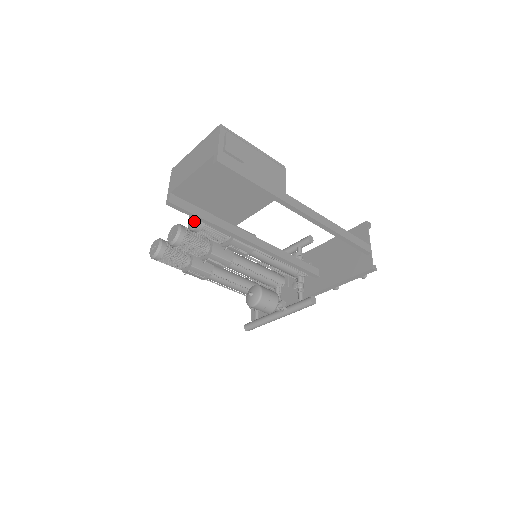
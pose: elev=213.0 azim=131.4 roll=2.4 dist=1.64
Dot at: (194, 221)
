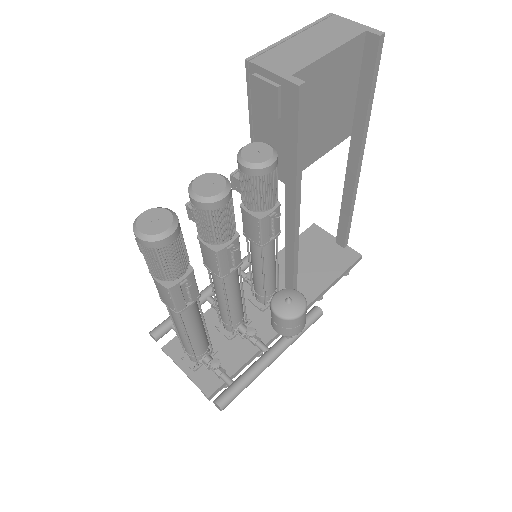
Dot at: (267, 153)
